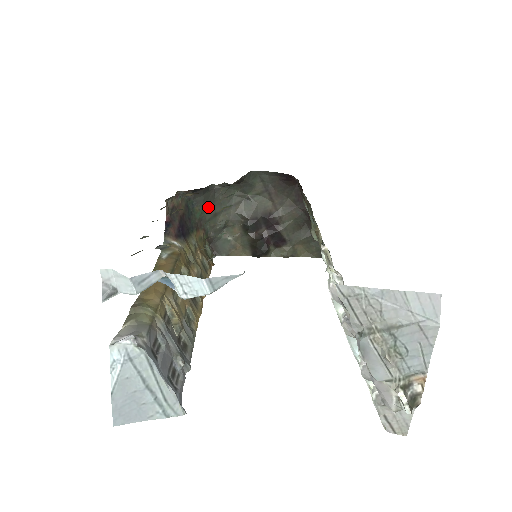
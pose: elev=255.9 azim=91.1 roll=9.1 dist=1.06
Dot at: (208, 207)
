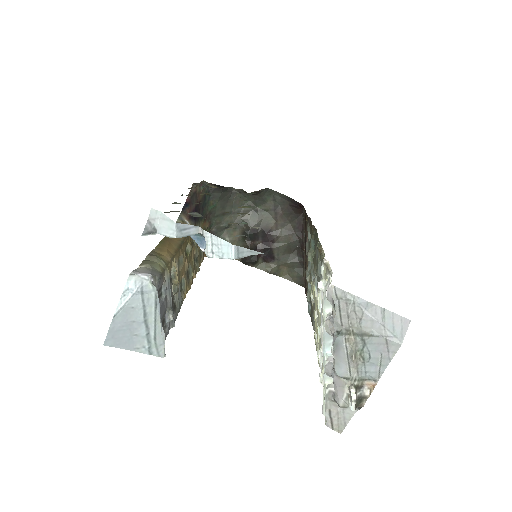
Dot at: (221, 205)
